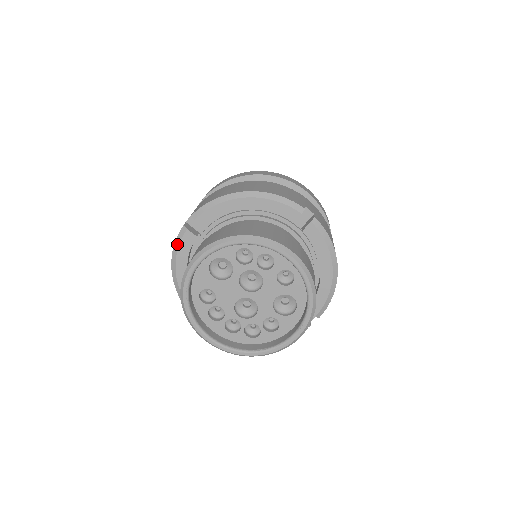
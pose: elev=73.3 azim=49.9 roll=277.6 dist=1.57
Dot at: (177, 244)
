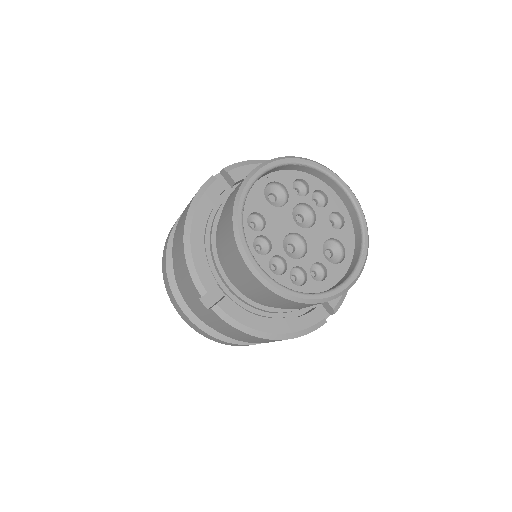
Dot at: (201, 192)
